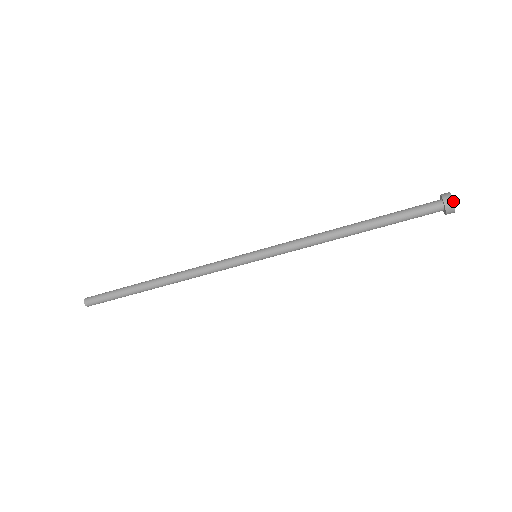
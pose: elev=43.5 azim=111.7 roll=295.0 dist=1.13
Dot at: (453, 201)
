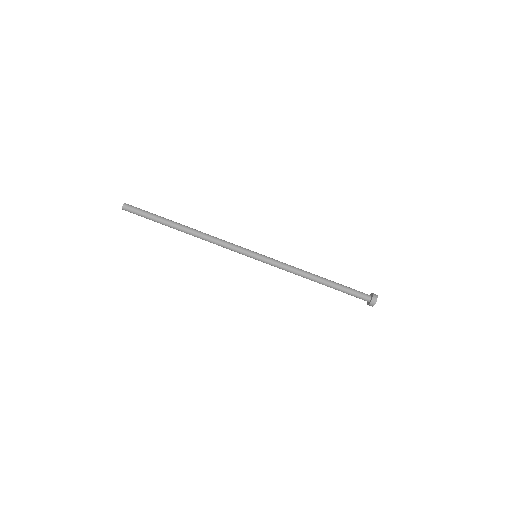
Dot at: occluded
